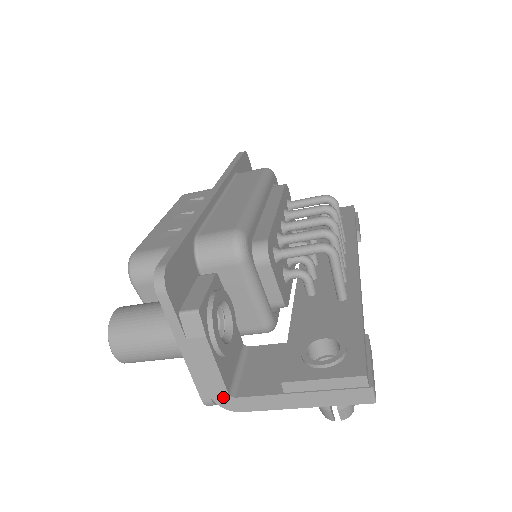
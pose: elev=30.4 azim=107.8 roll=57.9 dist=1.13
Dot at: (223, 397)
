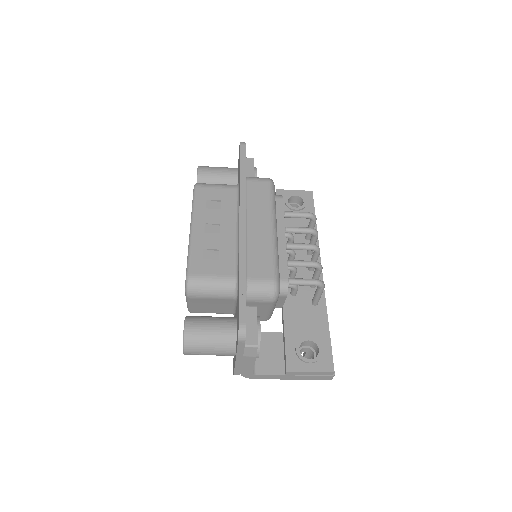
Dot at: (248, 374)
